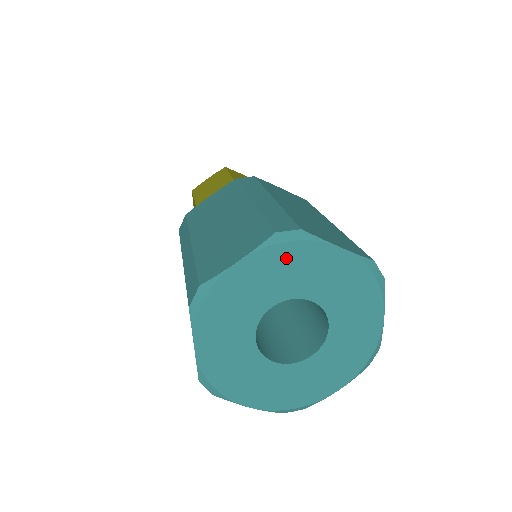
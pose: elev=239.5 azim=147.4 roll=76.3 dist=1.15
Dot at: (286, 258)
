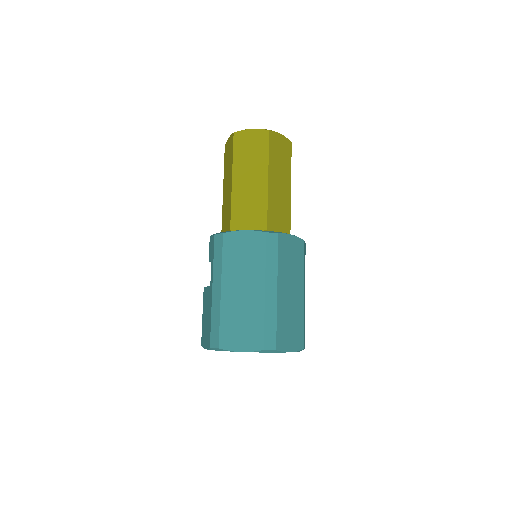
Dot at: occluded
